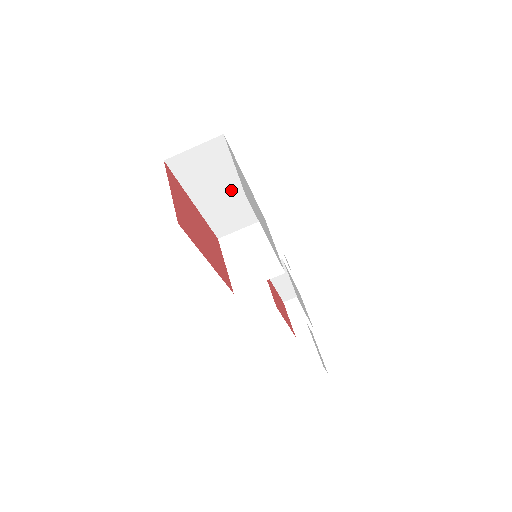
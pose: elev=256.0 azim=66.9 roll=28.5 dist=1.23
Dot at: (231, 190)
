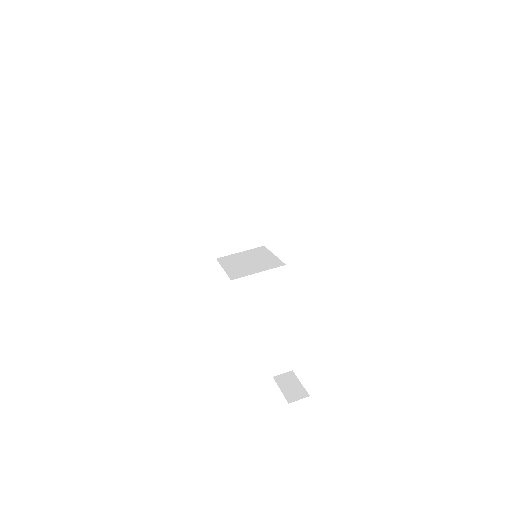
Dot at: (238, 195)
